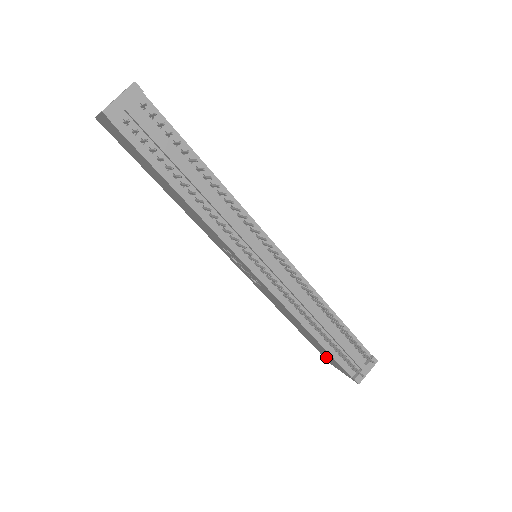
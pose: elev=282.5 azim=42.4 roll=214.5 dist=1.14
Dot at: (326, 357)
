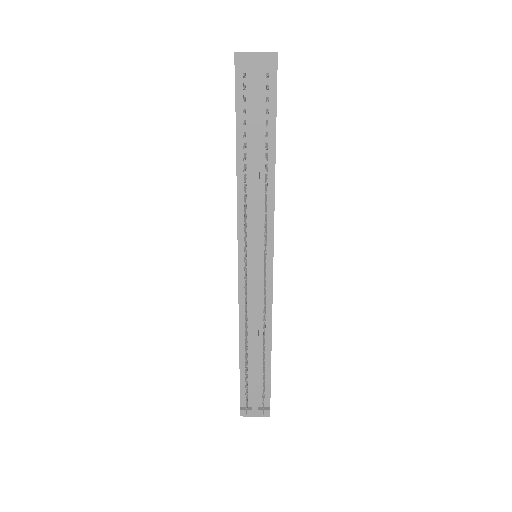
Dot at: occluded
